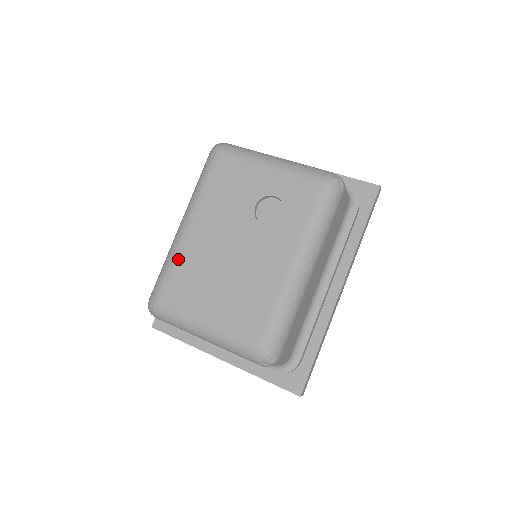
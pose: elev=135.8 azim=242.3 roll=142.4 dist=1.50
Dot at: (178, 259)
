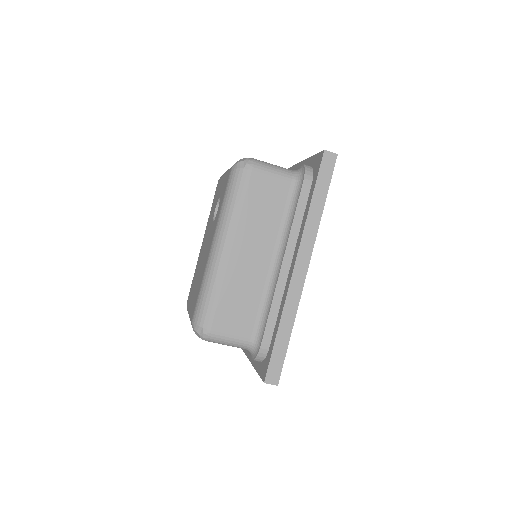
Dot at: occluded
